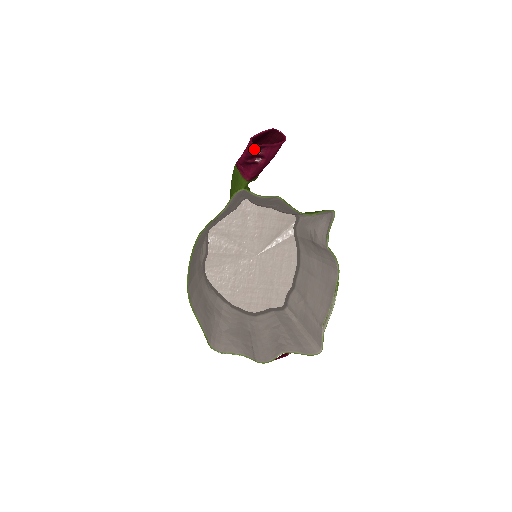
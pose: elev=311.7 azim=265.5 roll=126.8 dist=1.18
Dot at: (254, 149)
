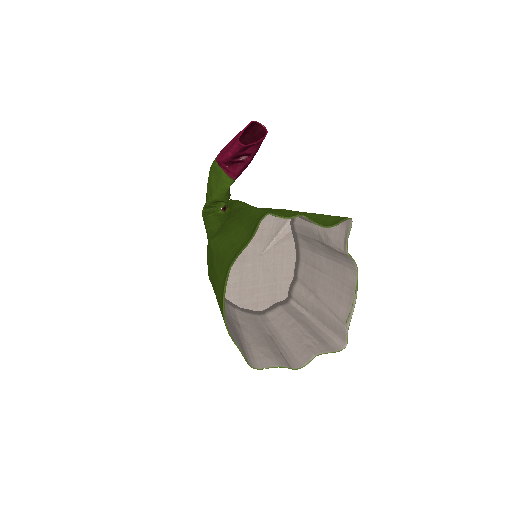
Dot at: (242, 149)
